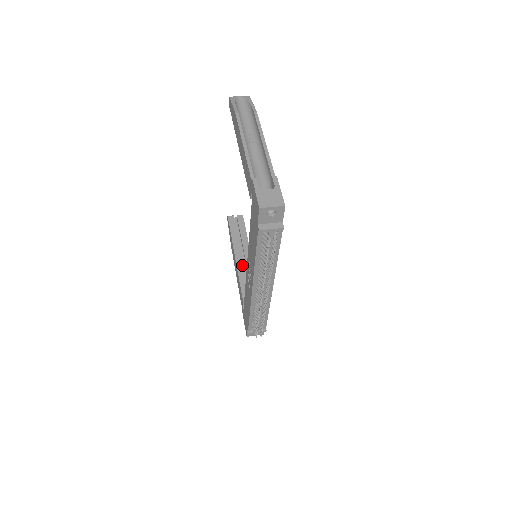
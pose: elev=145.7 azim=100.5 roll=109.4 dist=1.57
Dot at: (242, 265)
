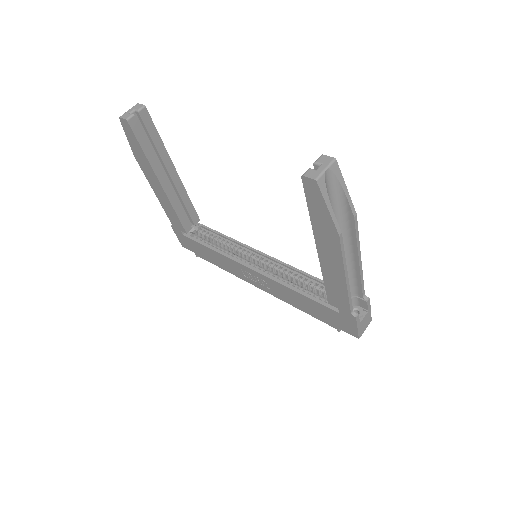
Dot at: (173, 192)
